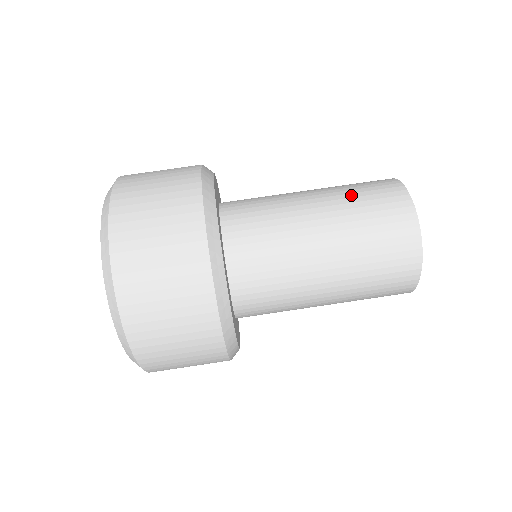
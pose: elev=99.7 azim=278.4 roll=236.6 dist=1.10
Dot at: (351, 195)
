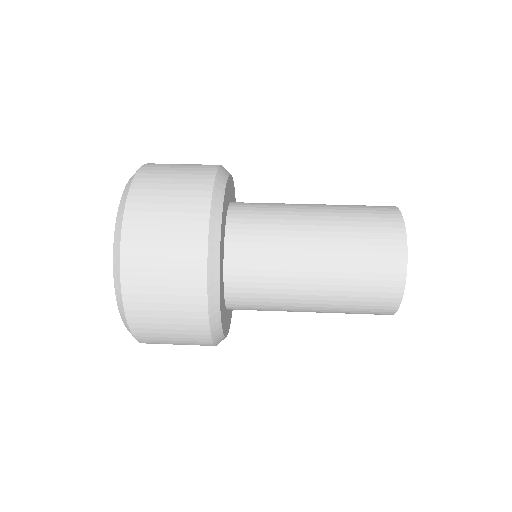
Dot at: (350, 214)
